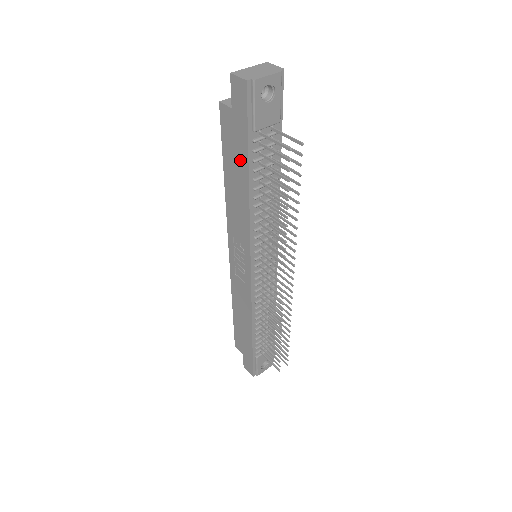
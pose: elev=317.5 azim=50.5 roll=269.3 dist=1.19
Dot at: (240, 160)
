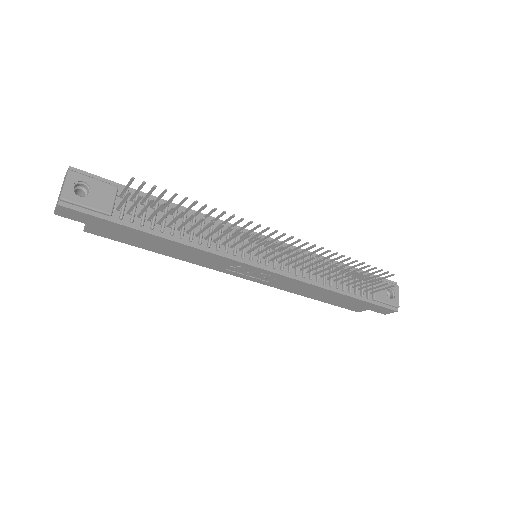
Dot at: (139, 236)
